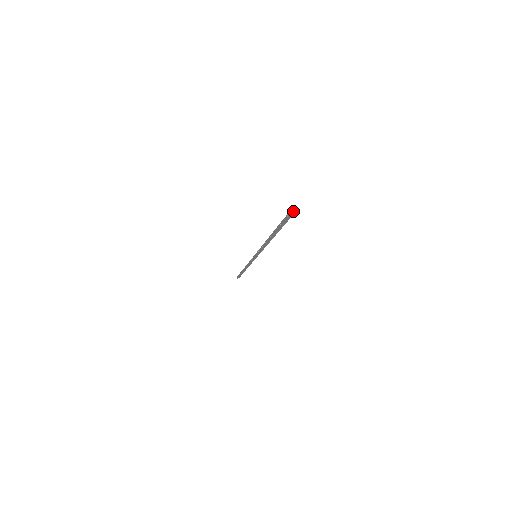
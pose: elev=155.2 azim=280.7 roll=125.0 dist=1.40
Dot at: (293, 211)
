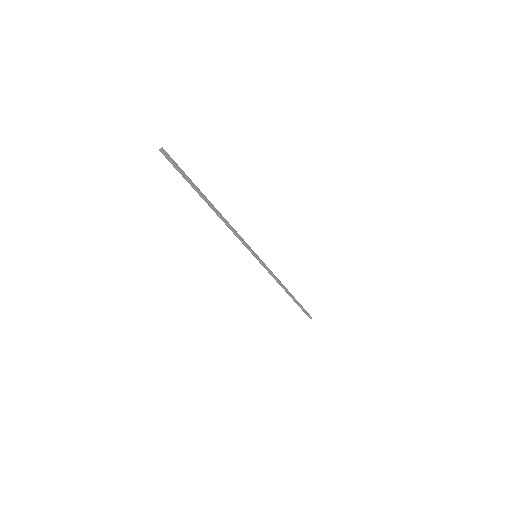
Dot at: (161, 148)
